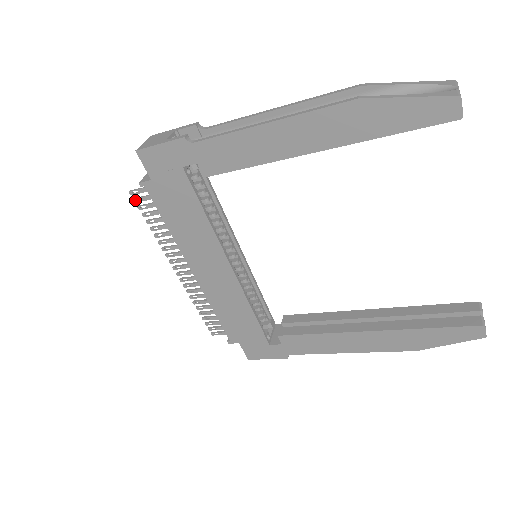
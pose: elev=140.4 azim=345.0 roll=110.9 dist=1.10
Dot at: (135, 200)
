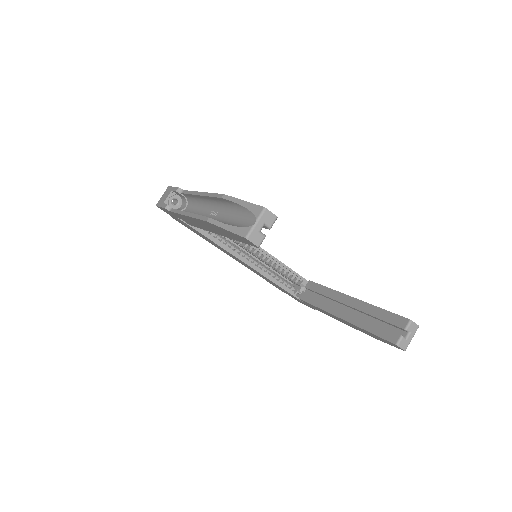
Dot at: occluded
